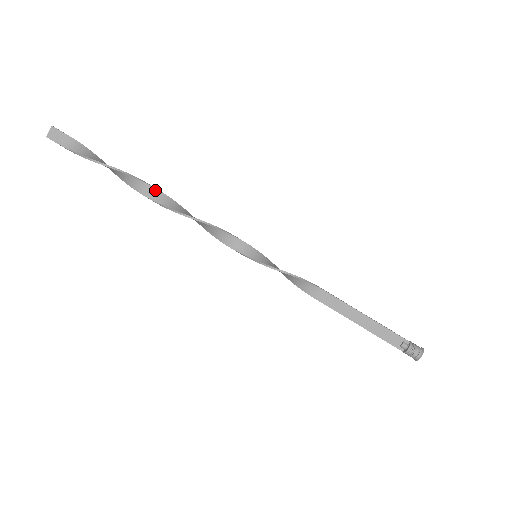
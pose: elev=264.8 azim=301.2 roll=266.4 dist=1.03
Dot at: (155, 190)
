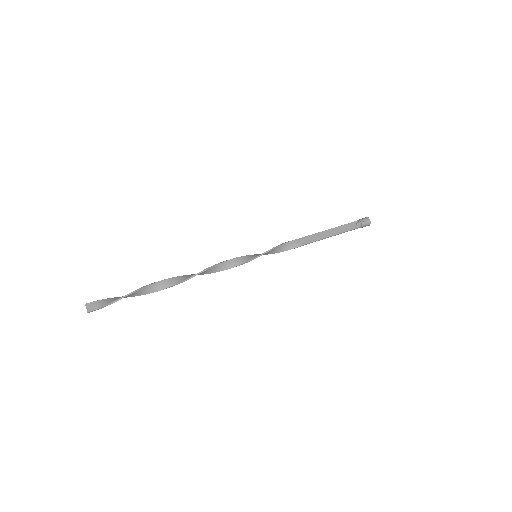
Dot at: (175, 278)
